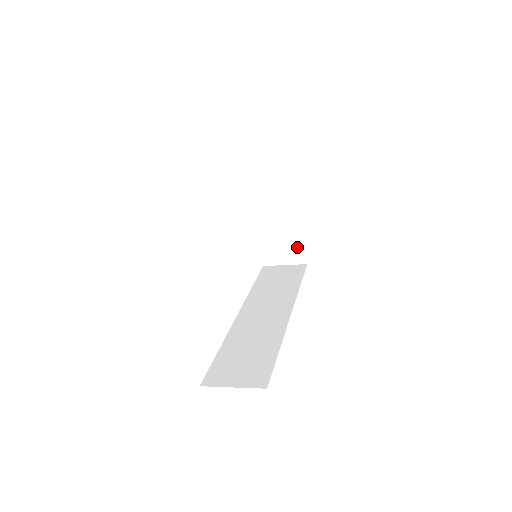
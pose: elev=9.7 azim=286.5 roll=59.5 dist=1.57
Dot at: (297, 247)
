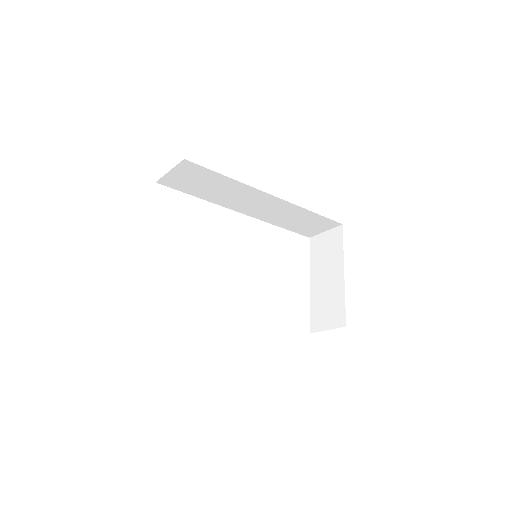
Dot at: (339, 308)
